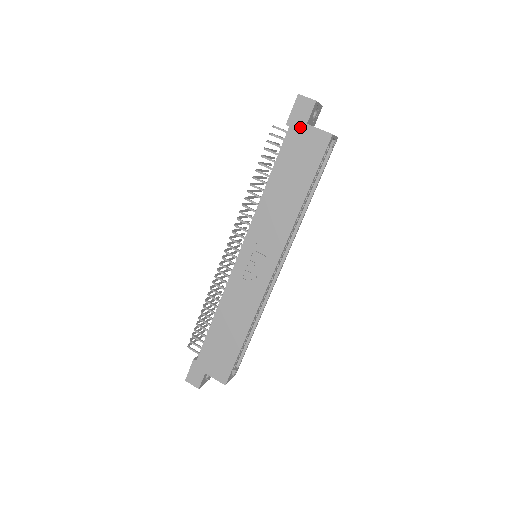
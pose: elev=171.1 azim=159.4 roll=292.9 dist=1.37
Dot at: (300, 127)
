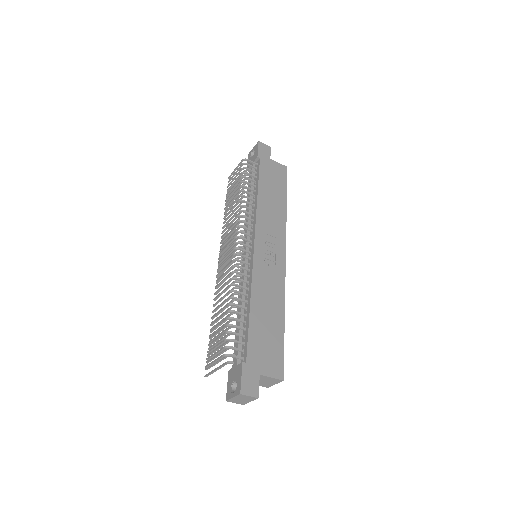
Dot at: (267, 160)
